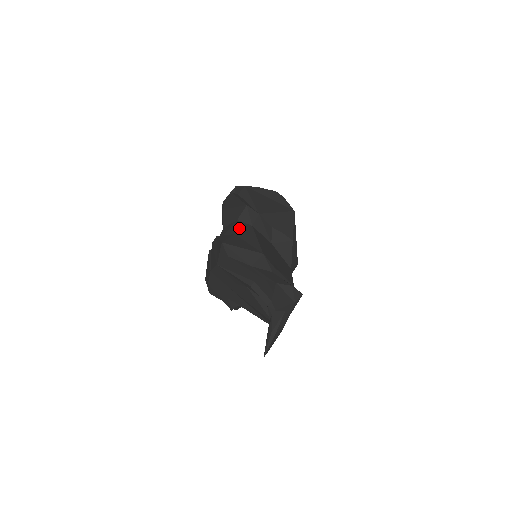
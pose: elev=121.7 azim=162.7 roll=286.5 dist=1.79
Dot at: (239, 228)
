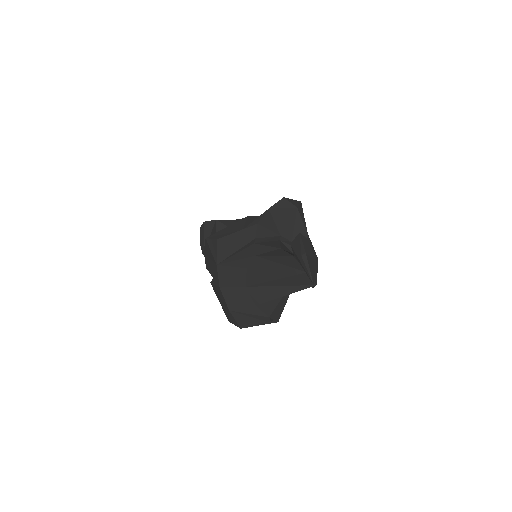
Dot at: occluded
